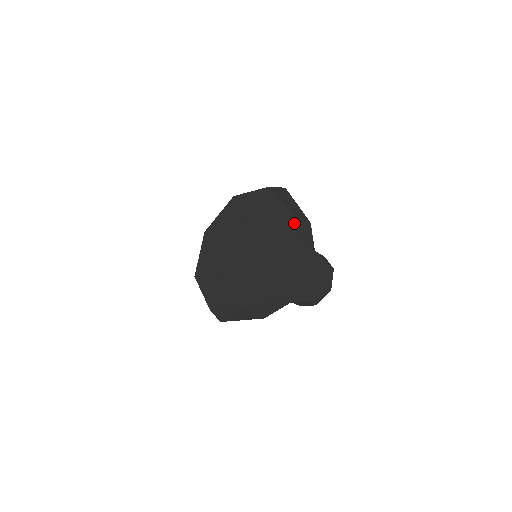
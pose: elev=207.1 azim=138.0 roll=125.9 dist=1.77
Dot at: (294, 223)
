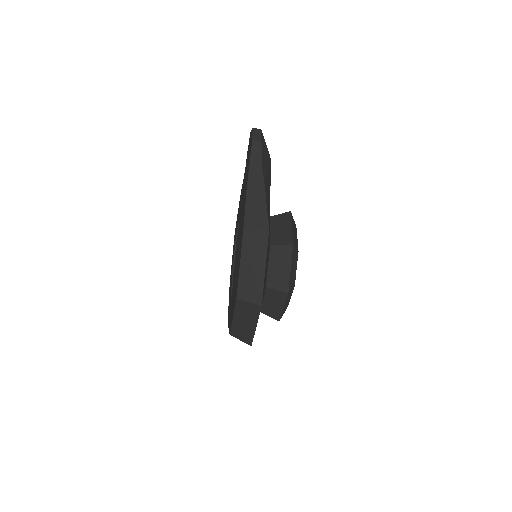
Dot at: (241, 190)
